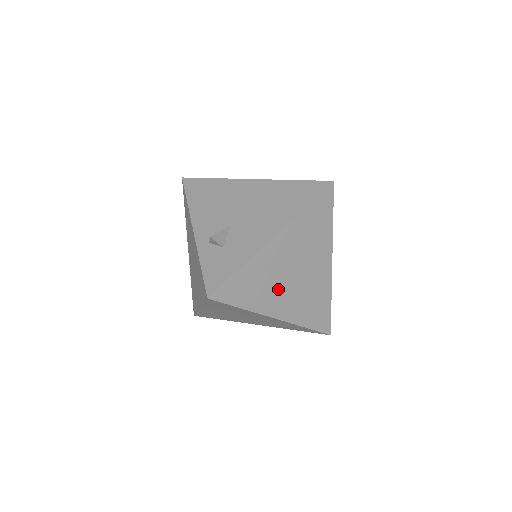
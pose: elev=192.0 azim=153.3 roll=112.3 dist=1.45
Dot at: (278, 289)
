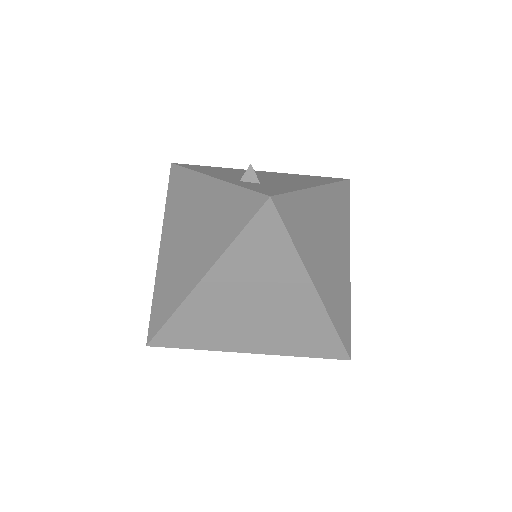
Dot at: (318, 251)
